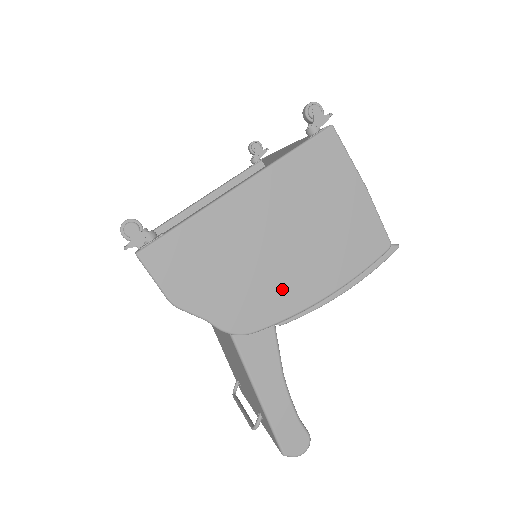
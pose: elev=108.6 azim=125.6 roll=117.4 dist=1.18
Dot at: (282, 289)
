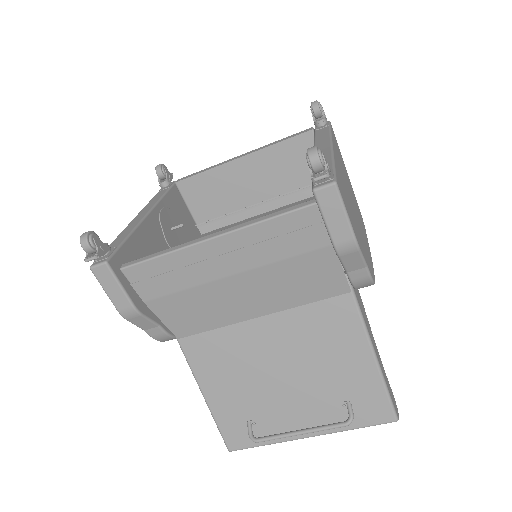
Dot at: (365, 244)
